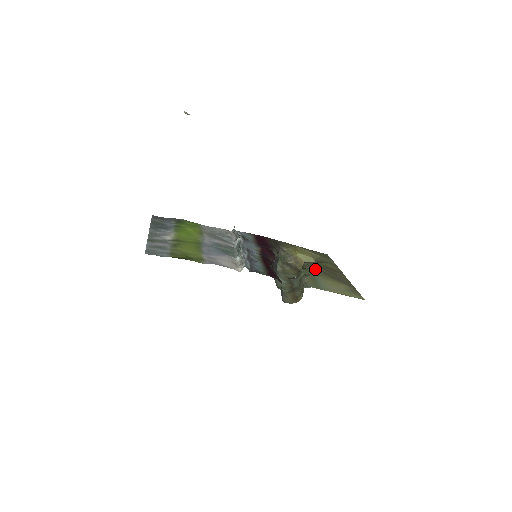
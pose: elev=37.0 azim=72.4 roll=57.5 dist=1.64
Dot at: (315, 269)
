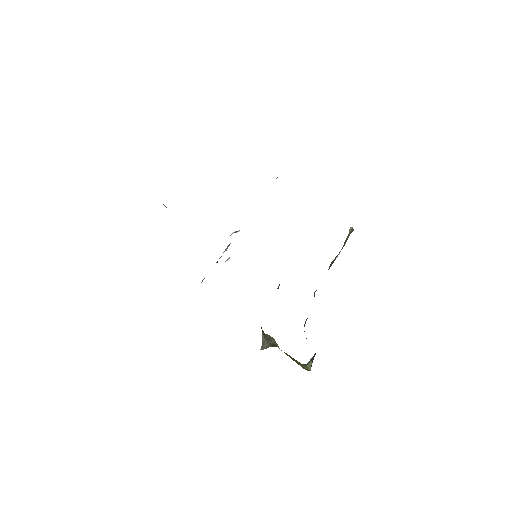
Dot at: occluded
